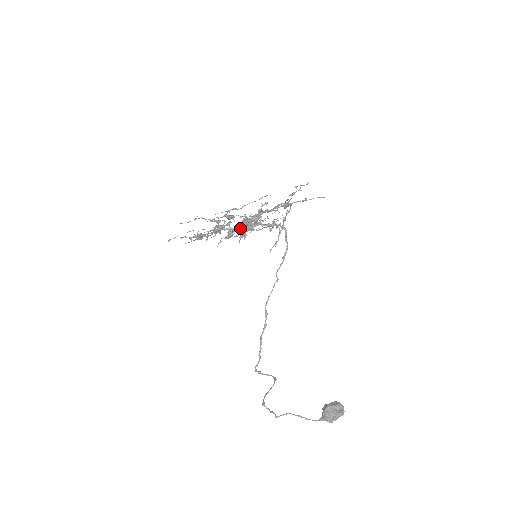
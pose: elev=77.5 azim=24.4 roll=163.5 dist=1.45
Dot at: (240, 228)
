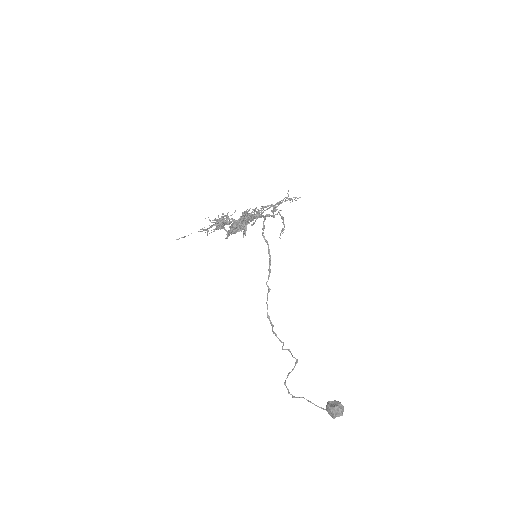
Dot at: occluded
